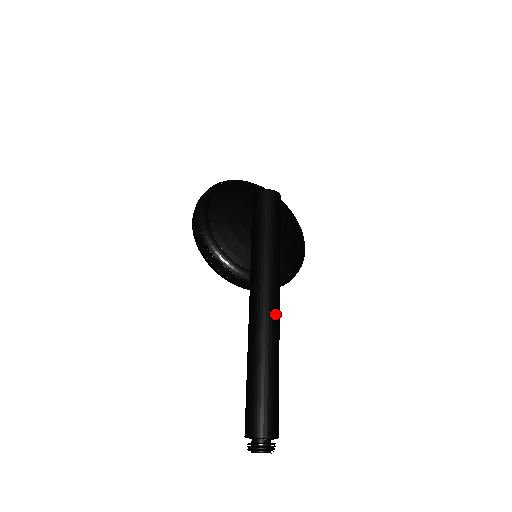
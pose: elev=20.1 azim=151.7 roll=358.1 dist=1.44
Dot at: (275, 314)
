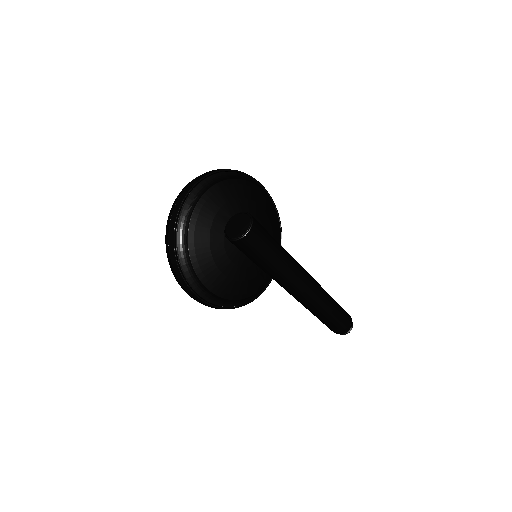
Dot at: (316, 287)
